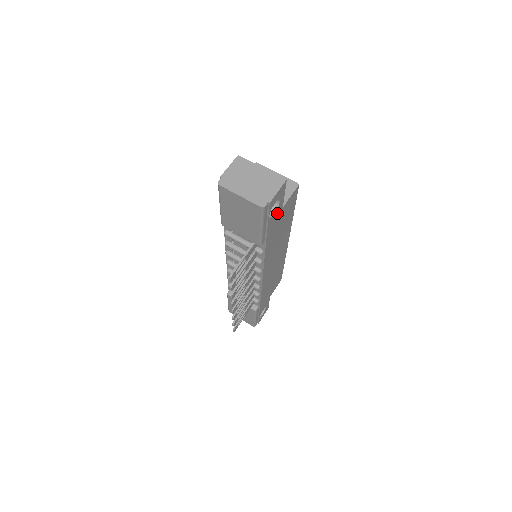
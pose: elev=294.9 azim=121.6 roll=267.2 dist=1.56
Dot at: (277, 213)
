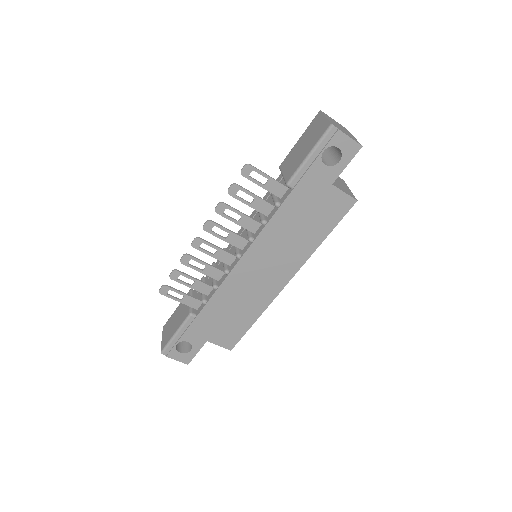
Dot at: (326, 176)
